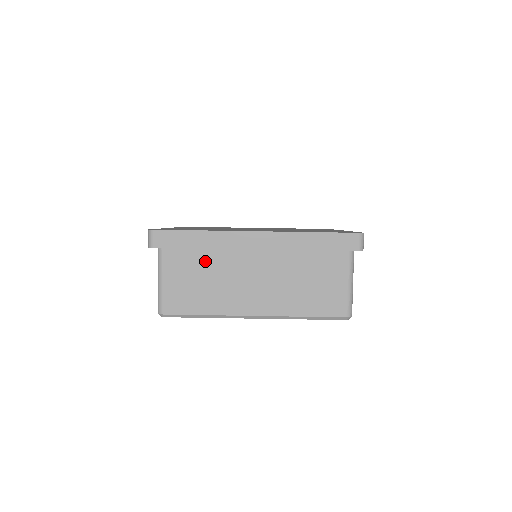
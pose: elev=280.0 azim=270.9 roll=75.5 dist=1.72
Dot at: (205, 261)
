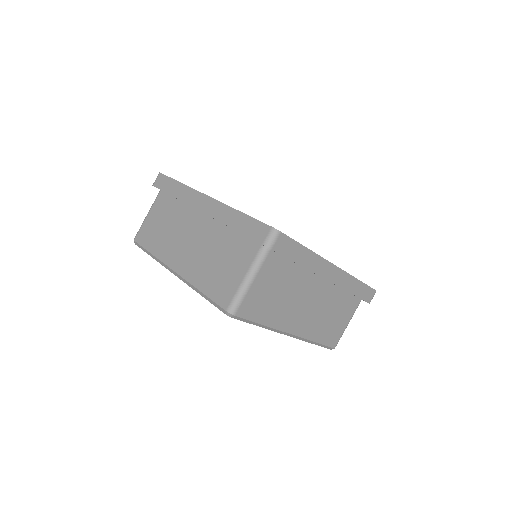
Dot at: (174, 210)
